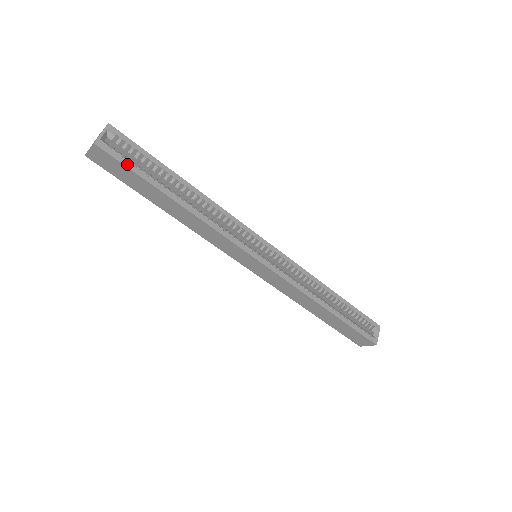
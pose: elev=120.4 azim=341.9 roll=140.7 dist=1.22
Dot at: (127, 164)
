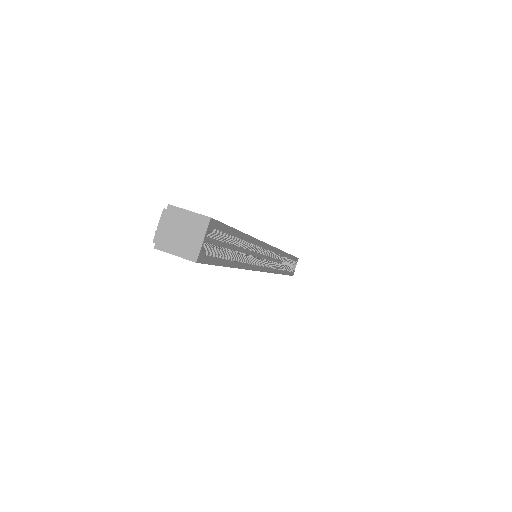
Dot at: (215, 261)
